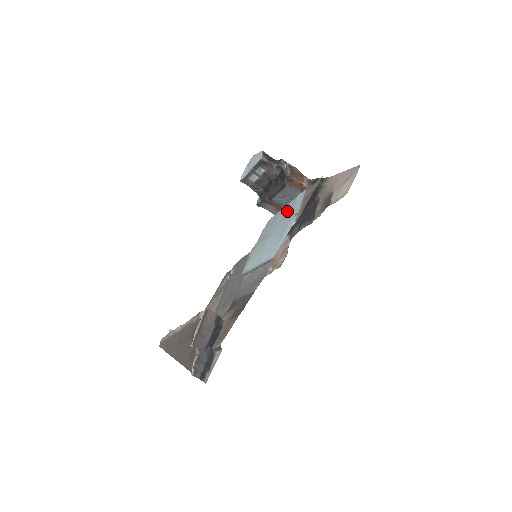
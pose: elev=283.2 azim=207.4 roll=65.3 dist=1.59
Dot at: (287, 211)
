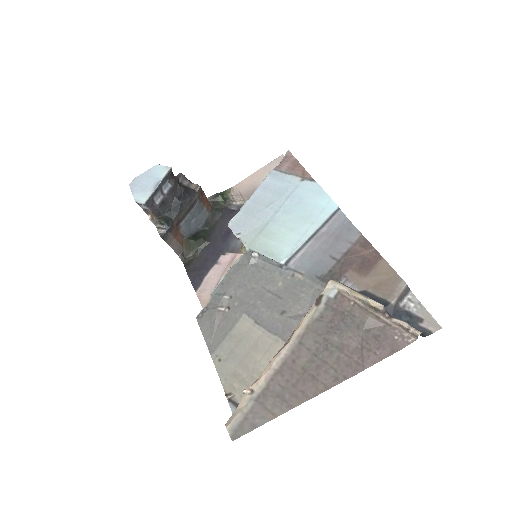
Dot at: (269, 193)
